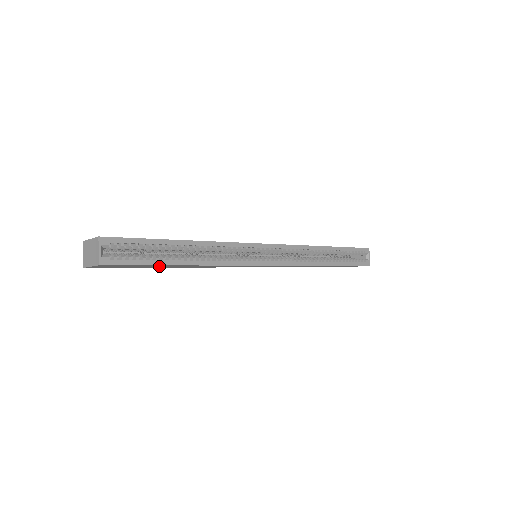
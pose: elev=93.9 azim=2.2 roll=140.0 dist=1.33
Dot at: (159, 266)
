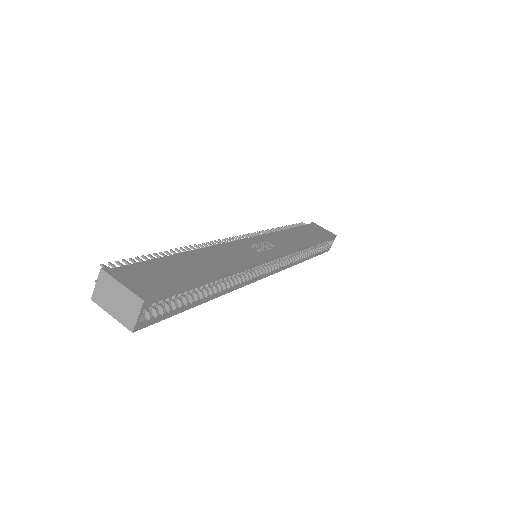
Dot at: occluded
